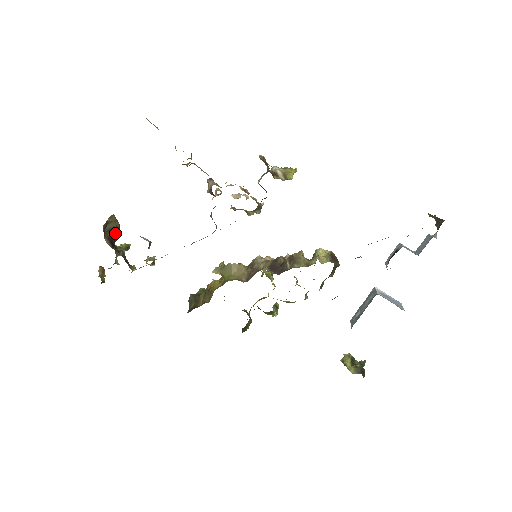
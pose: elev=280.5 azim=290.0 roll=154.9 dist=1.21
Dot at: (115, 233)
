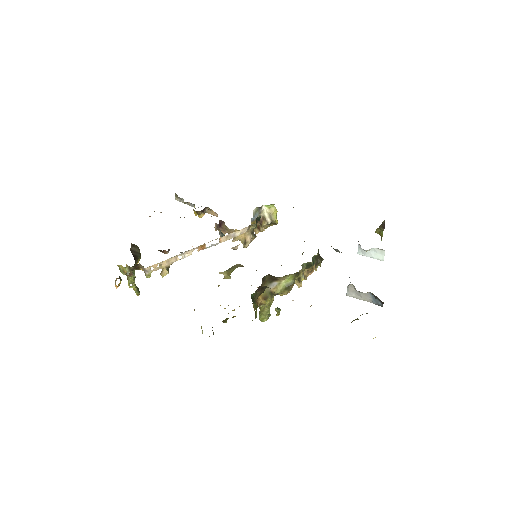
Dot at: (137, 256)
